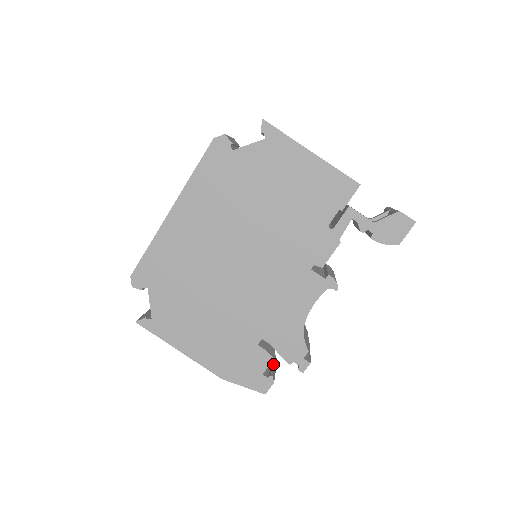
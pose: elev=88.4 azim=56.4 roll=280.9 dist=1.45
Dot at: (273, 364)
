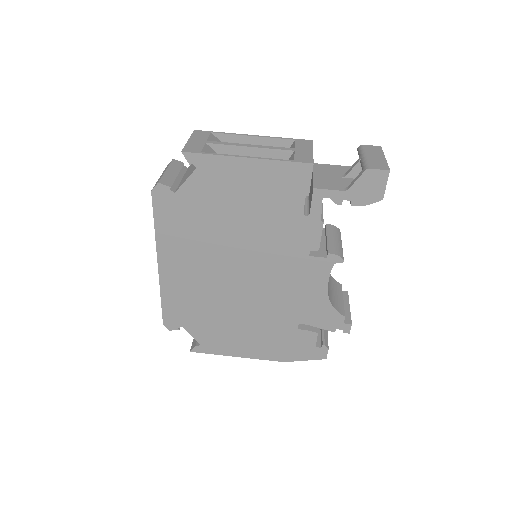
Dot at: occluded
